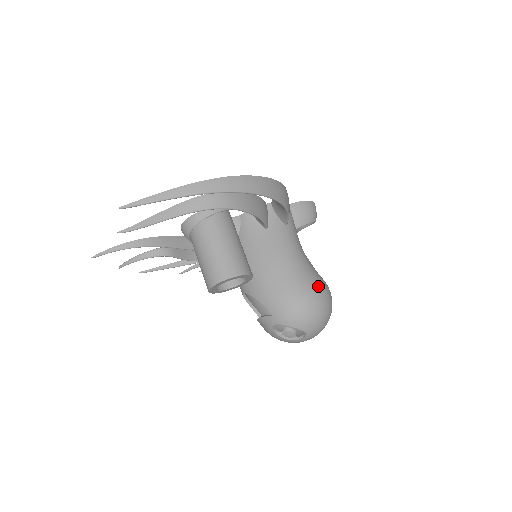
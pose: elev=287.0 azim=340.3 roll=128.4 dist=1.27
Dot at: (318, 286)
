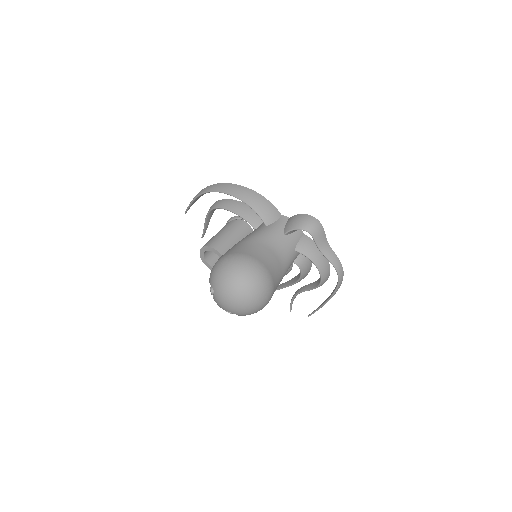
Dot at: (235, 254)
